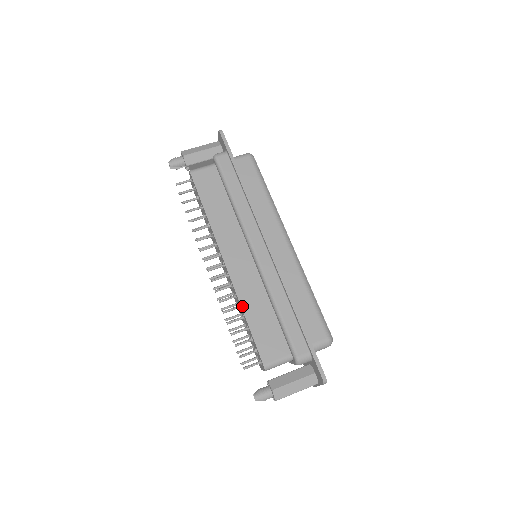
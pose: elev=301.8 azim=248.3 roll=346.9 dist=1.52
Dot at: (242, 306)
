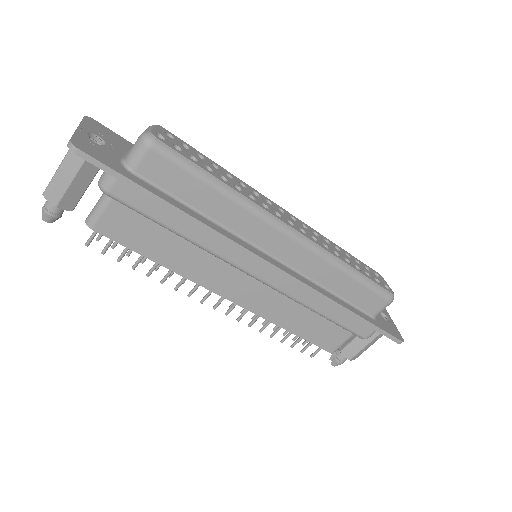
Dot at: (279, 325)
